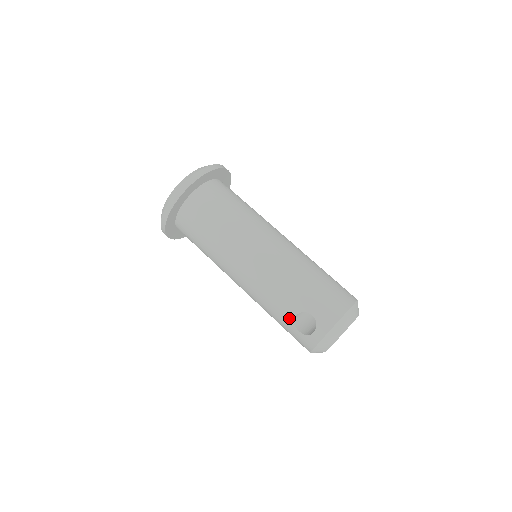
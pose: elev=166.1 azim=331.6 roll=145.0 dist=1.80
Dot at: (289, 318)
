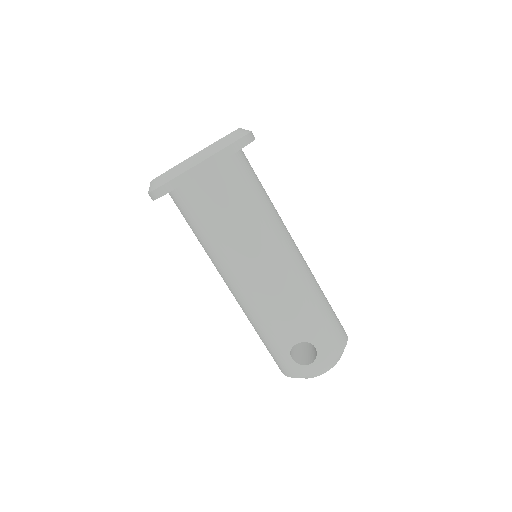
Dot at: (288, 343)
